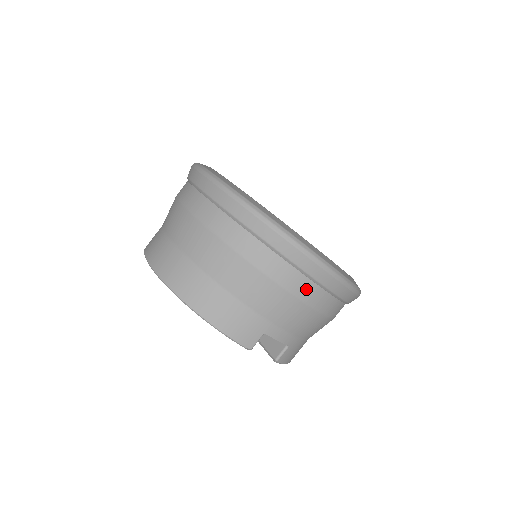
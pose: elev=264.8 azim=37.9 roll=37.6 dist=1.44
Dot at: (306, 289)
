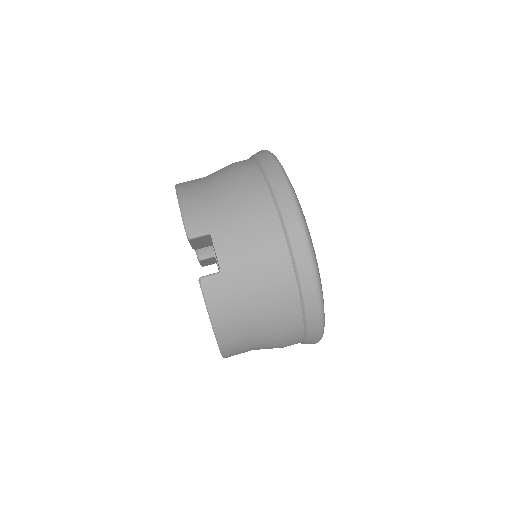
Dot at: (268, 214)
